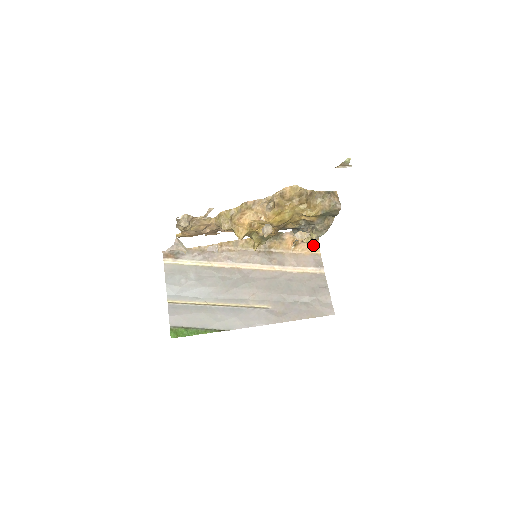
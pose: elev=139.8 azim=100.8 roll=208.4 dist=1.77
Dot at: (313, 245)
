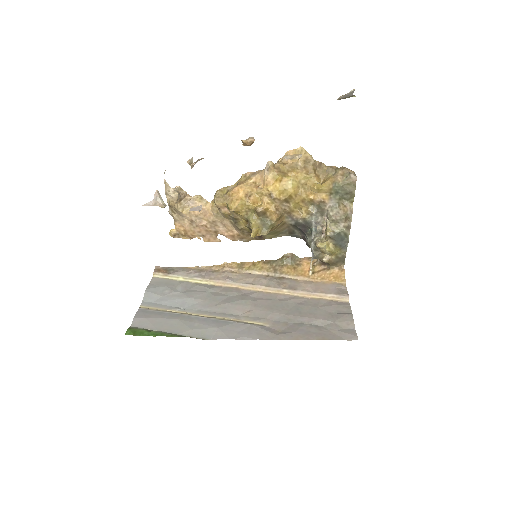
Dot at: (336, 274)
